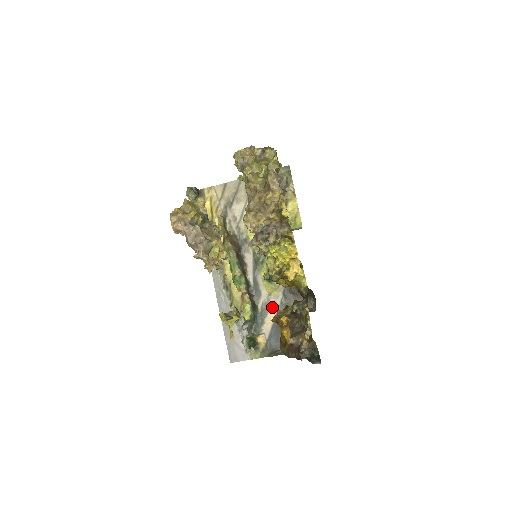
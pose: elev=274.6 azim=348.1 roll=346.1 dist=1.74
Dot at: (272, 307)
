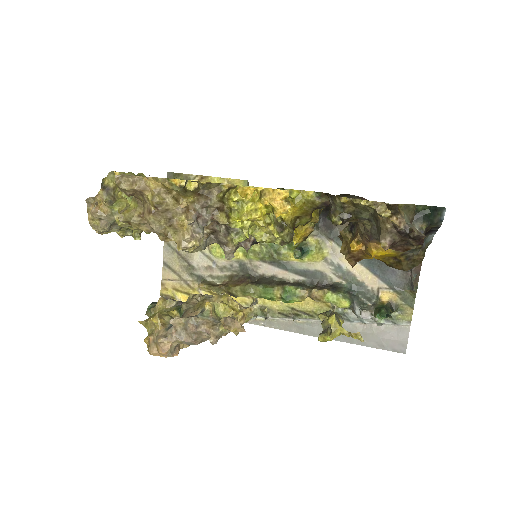
Dot at: (344, 263)
